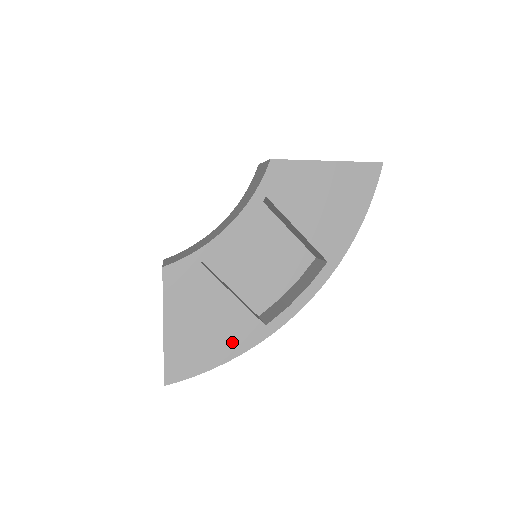
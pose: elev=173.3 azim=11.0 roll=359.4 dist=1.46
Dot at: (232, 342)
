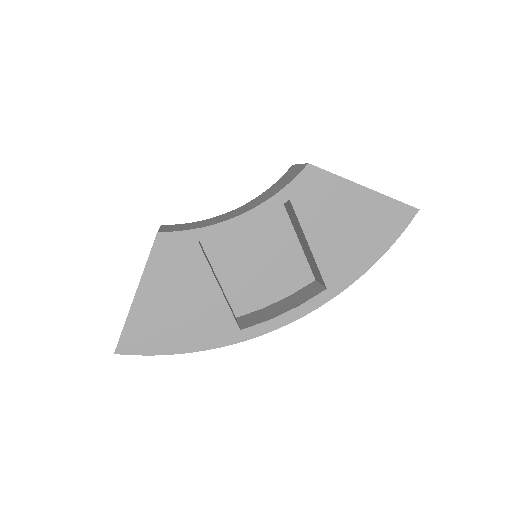
Dot at: (200, 334)
